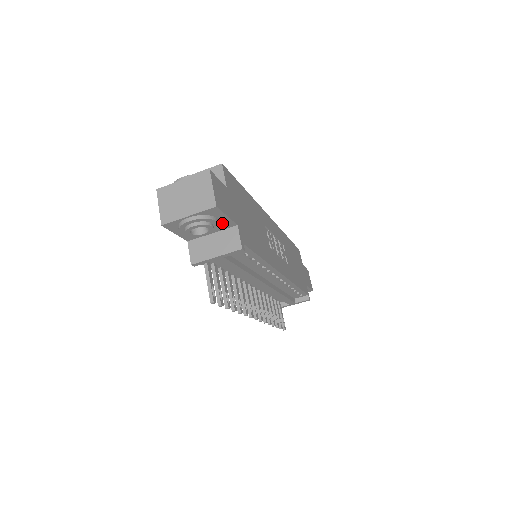
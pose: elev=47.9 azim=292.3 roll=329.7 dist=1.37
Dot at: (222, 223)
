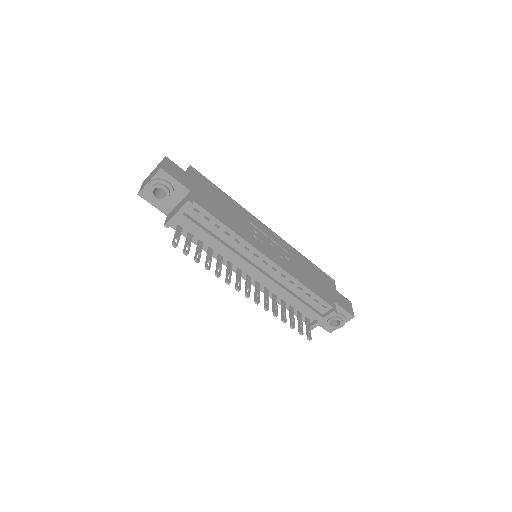
Dot at: (178, 189)
